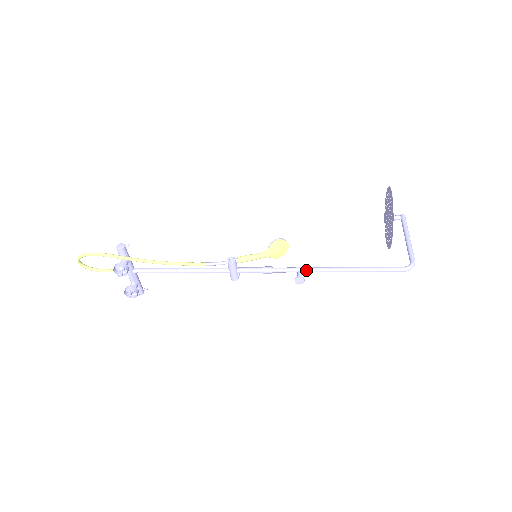
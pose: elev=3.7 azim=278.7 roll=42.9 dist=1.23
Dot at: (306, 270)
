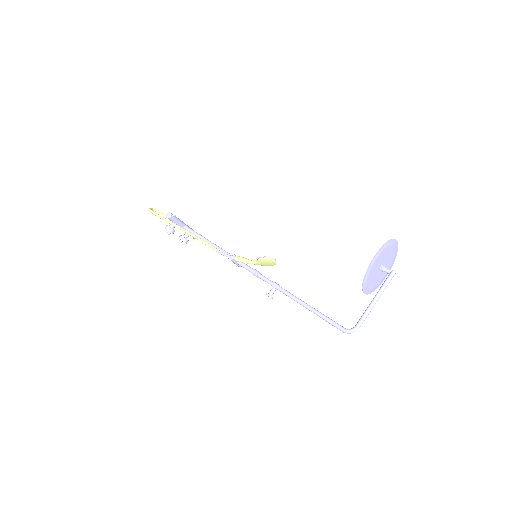
Dot at: (278, 289)
